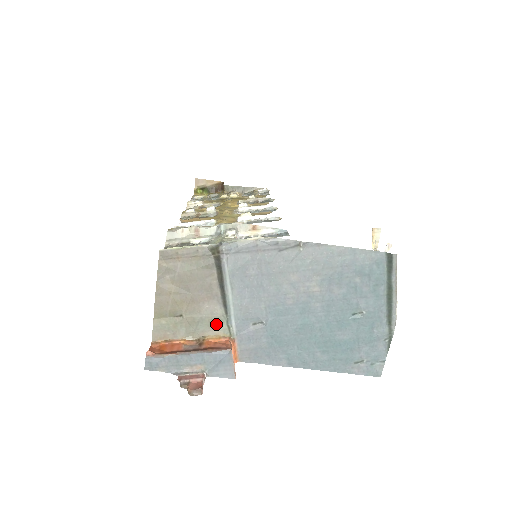
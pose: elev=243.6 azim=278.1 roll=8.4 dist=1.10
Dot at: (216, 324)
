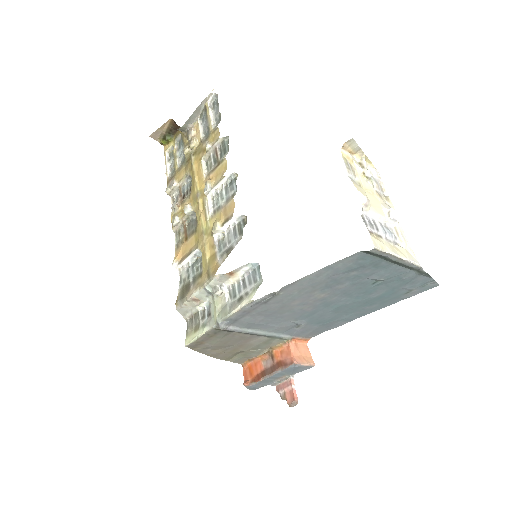
Dot at: (270, 341)
